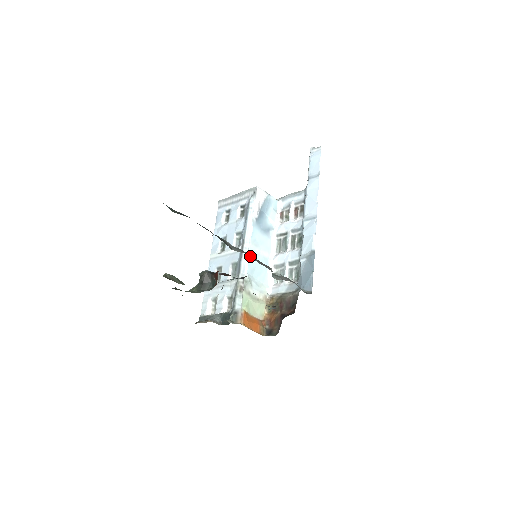
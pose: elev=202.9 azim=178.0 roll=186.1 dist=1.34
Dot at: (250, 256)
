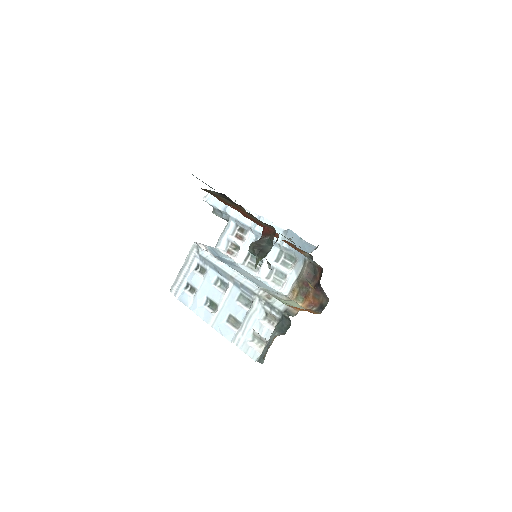
Dot at: occluded
